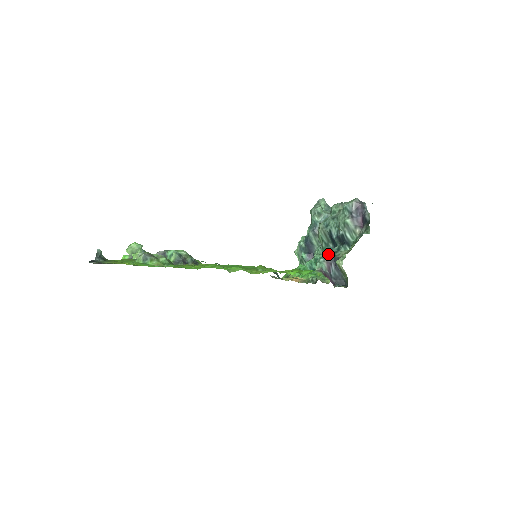
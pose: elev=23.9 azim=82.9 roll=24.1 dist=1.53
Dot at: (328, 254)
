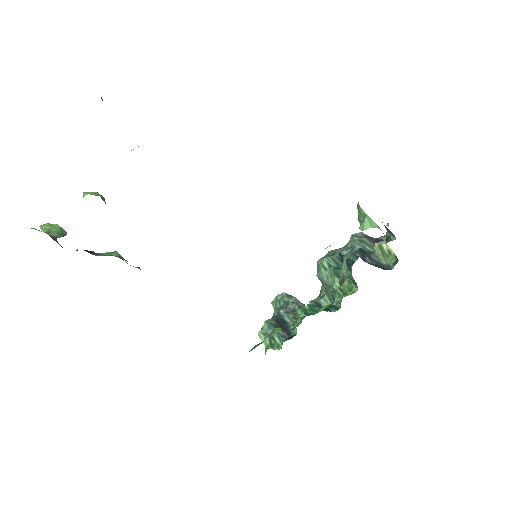
Dot at: occluded
